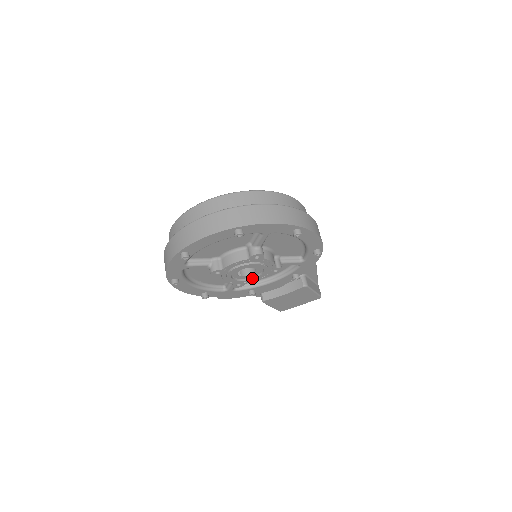
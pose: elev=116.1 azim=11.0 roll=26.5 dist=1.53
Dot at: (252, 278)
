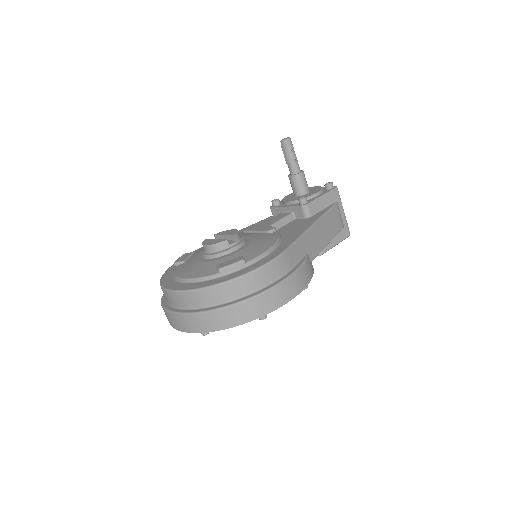
Dot at: occluded
